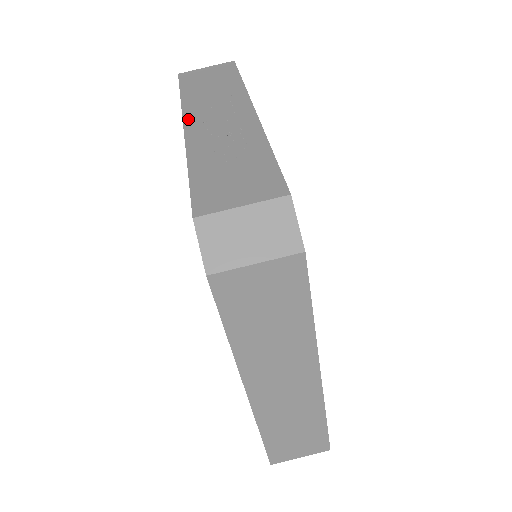
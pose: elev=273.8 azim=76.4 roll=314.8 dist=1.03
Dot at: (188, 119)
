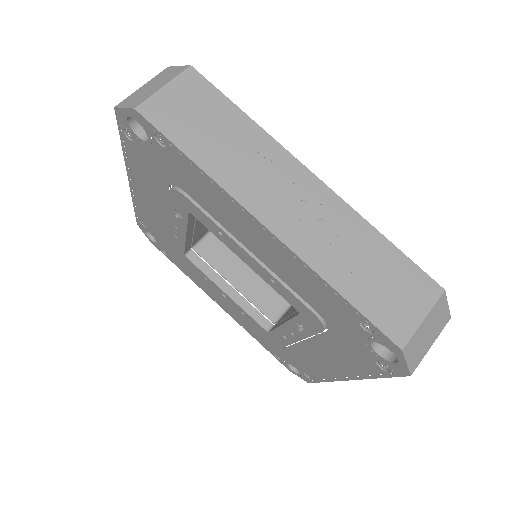
Dot at: (258, 212)
